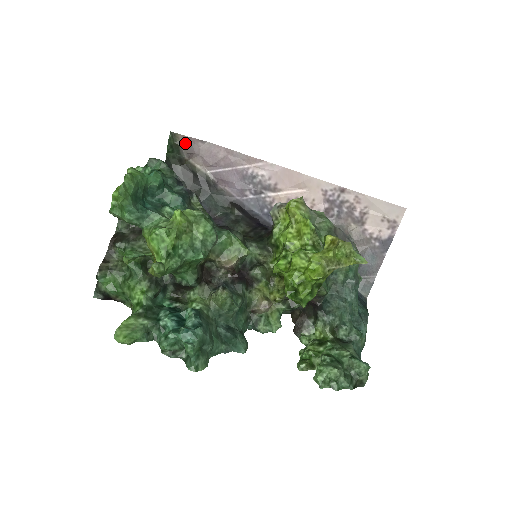
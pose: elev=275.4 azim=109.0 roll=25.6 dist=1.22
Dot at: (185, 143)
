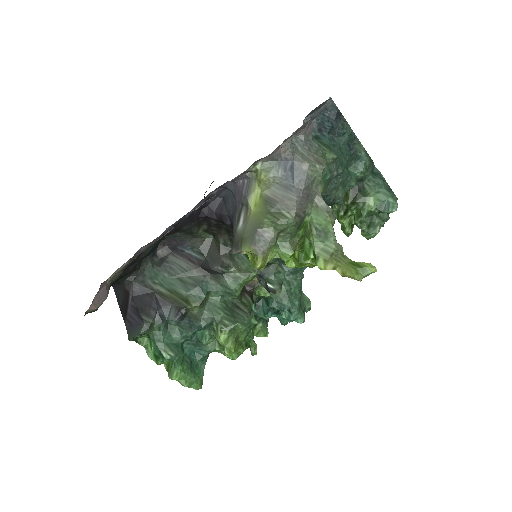
Dot at: (98, 302)
